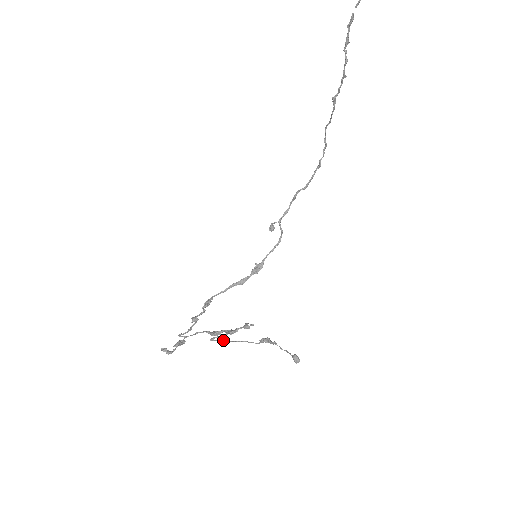
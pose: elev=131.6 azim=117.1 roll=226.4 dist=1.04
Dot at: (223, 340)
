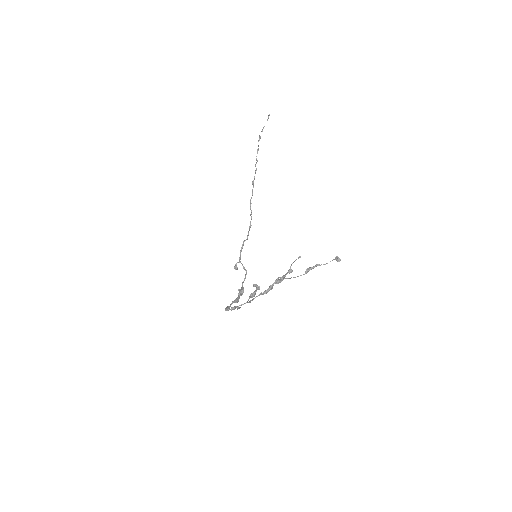
Dot at: (284, 278)
